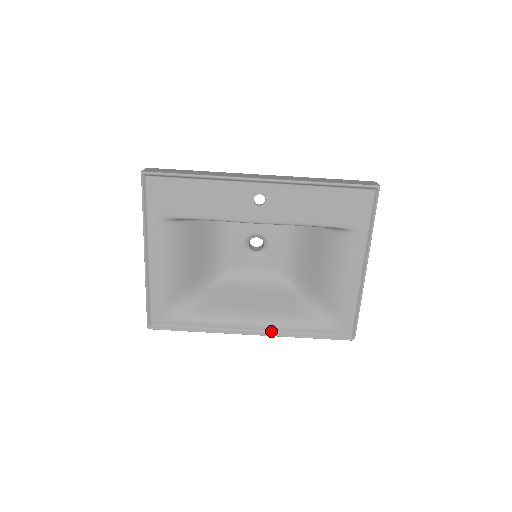
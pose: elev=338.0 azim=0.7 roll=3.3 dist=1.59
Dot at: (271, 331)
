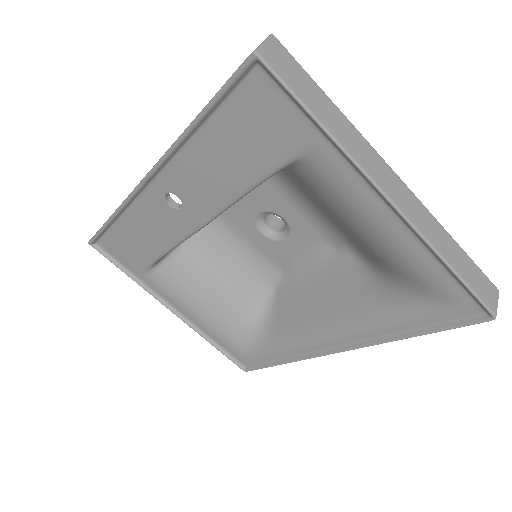
Dot at: (356, 341)
